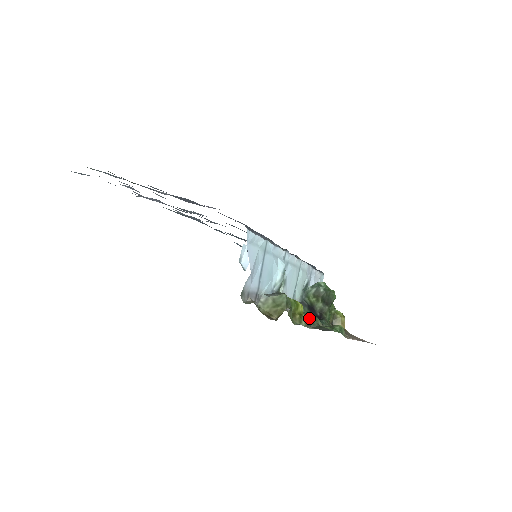
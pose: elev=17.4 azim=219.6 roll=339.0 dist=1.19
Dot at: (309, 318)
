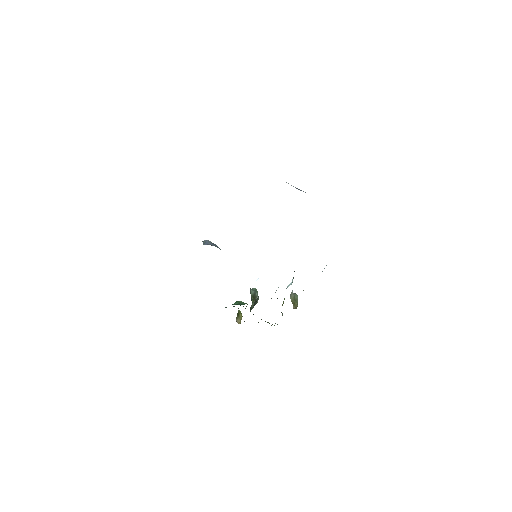
Dot at: occluded
